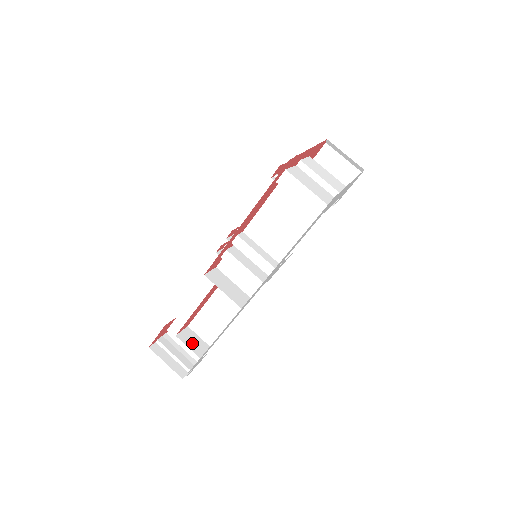
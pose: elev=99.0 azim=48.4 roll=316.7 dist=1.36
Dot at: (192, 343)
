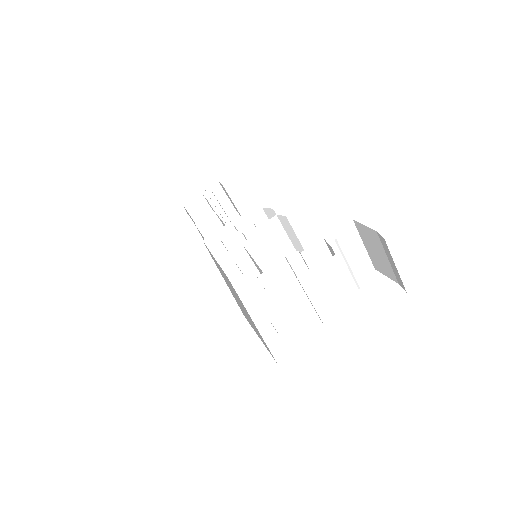
Dot at: (210, 232)
